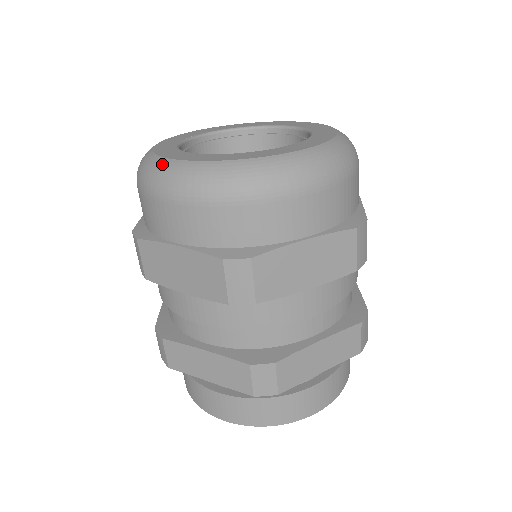
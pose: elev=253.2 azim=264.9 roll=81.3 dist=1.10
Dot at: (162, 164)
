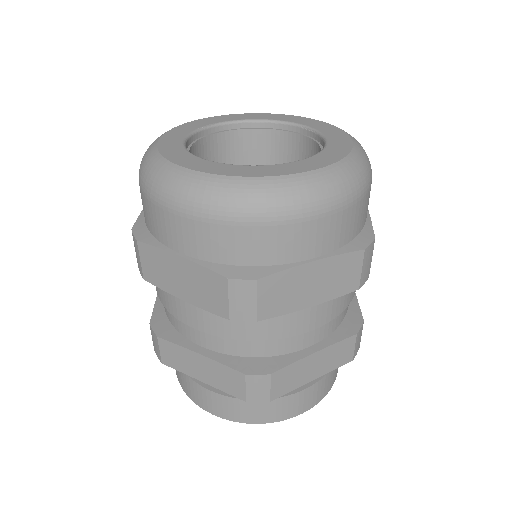
Dot at: (169, 170)
